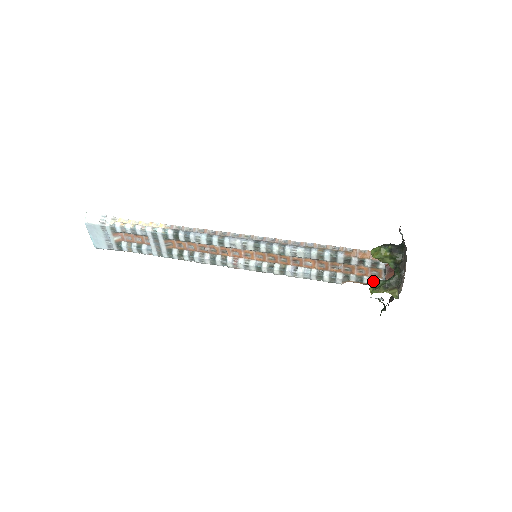
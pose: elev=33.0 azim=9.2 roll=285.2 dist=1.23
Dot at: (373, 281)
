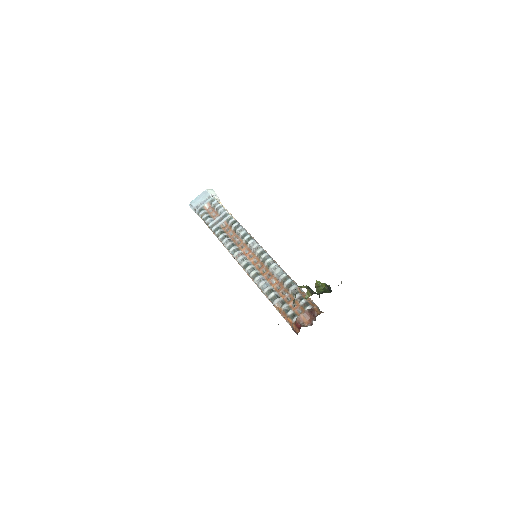
Dot at: (293, 316)
